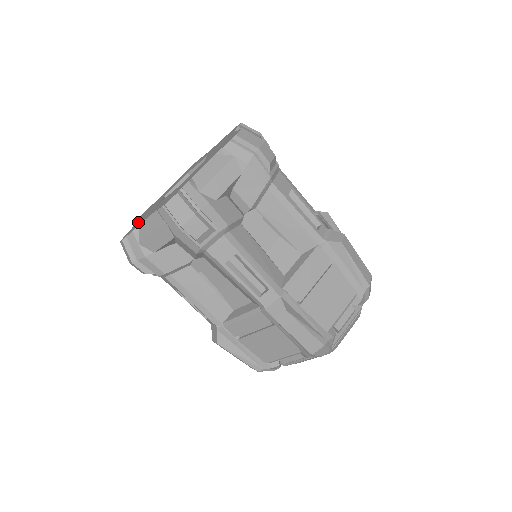
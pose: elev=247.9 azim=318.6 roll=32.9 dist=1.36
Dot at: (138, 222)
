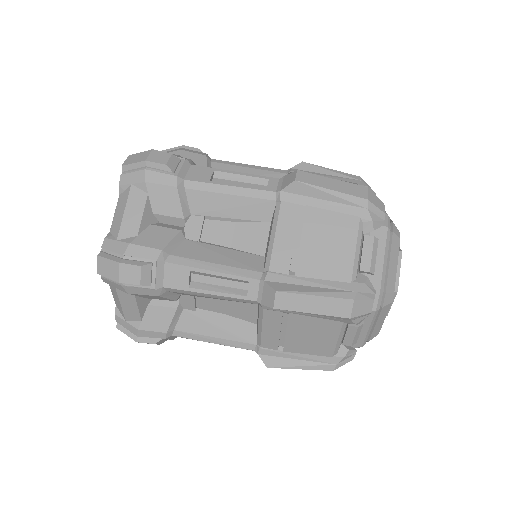
Dot at: occluded
